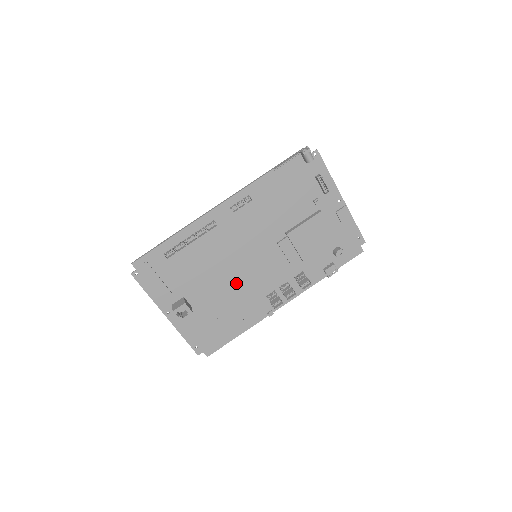
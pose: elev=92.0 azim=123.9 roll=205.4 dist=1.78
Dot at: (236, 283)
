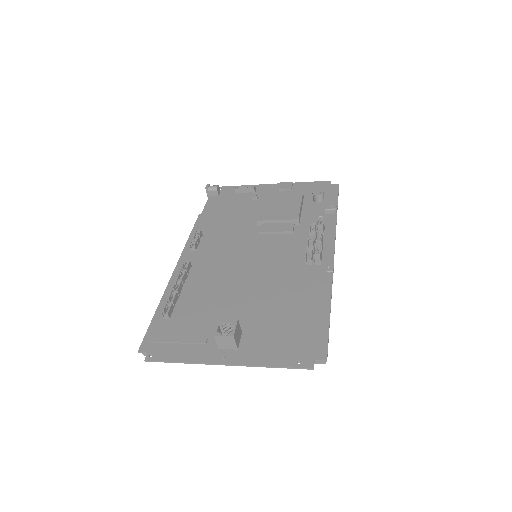
Dot at: (262, 281)
